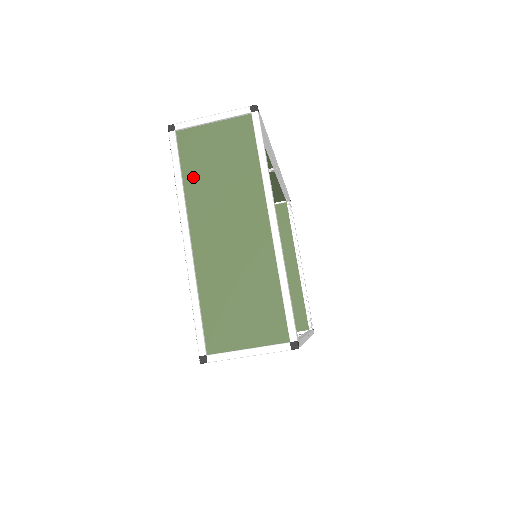
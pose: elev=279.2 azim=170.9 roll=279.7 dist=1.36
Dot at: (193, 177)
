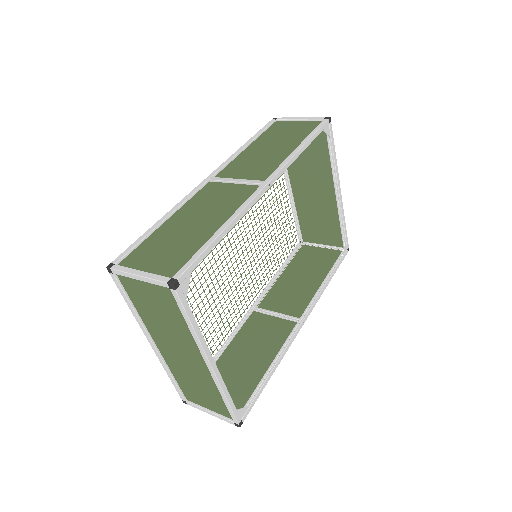
Dot at: (142, 309)
